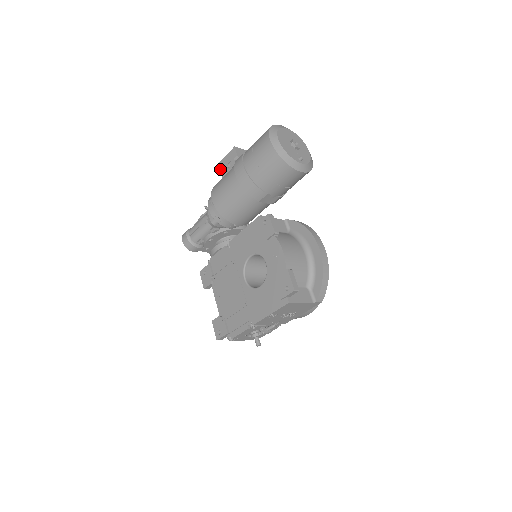
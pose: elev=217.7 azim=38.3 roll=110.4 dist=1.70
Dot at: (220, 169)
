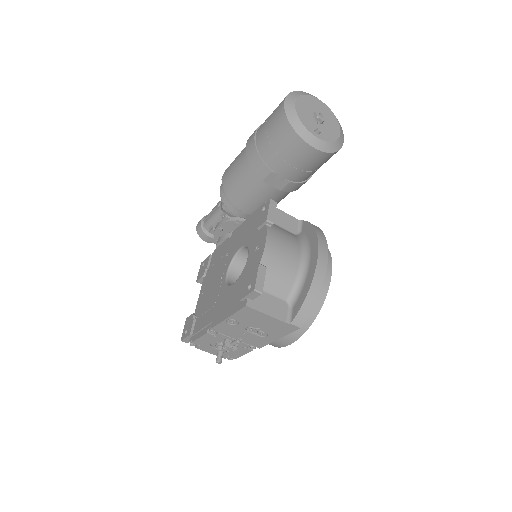
Dot at: occluded
